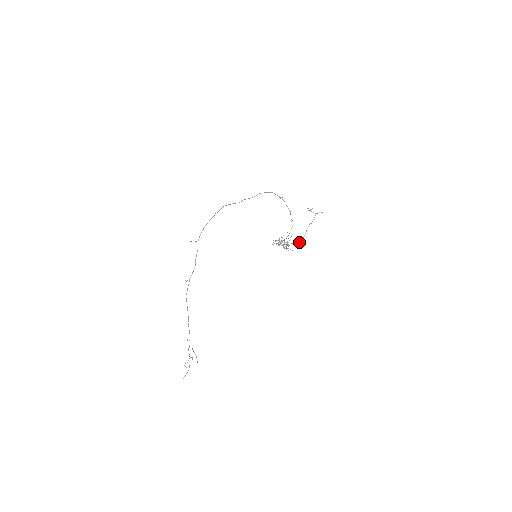
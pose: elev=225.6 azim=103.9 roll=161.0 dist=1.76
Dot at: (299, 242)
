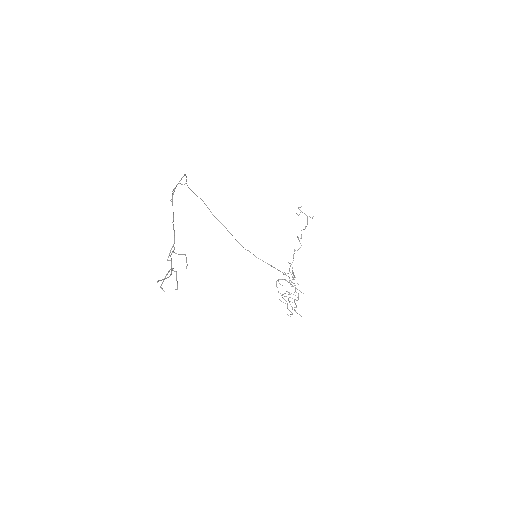
Dot at: occluded
